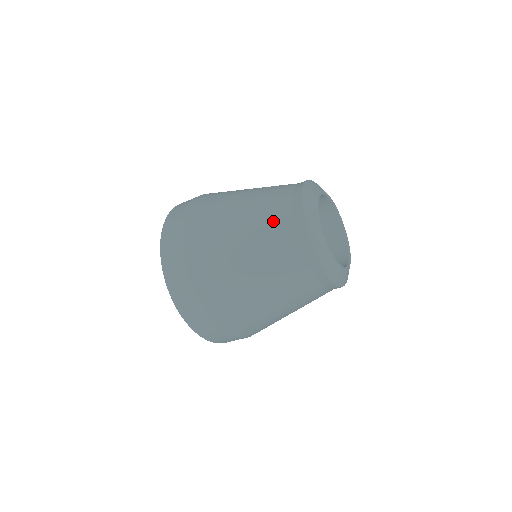
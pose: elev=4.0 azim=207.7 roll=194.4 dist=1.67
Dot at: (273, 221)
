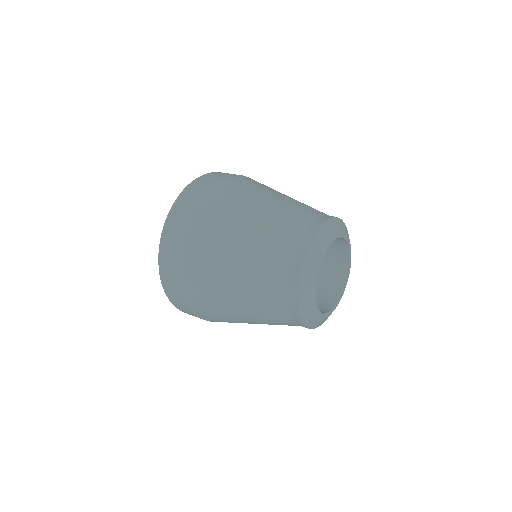
Dot at: (273, 253)
